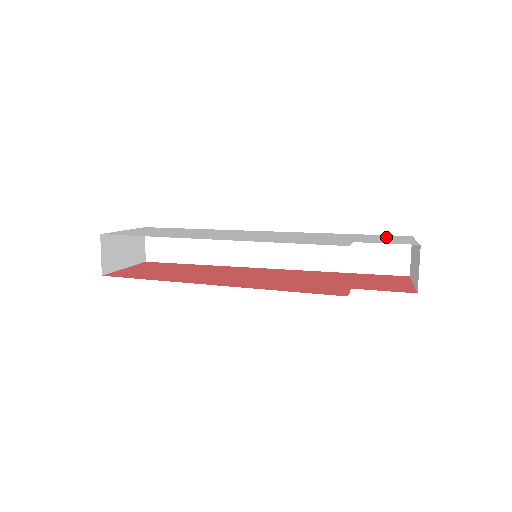
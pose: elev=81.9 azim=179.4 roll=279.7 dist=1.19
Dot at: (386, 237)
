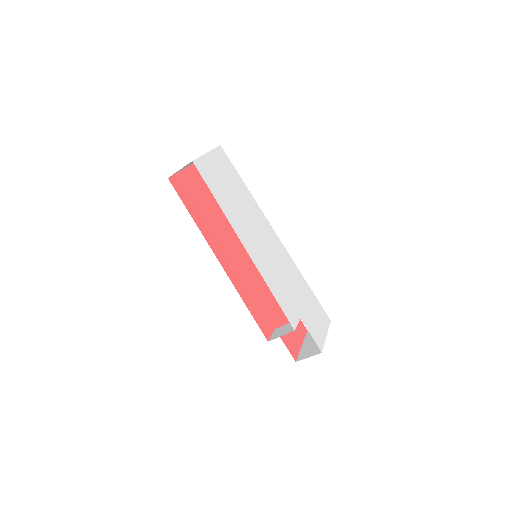
Dot at: (319, 315)
